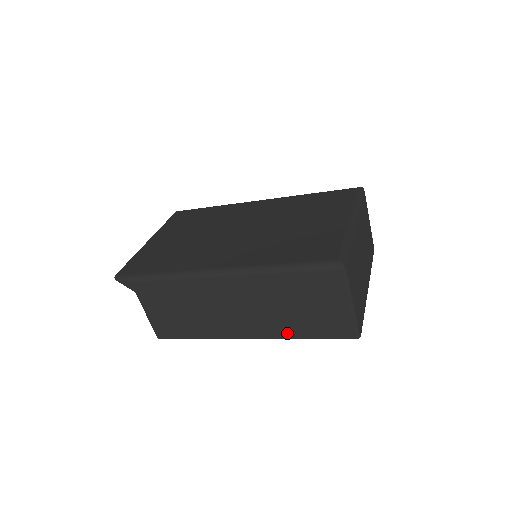
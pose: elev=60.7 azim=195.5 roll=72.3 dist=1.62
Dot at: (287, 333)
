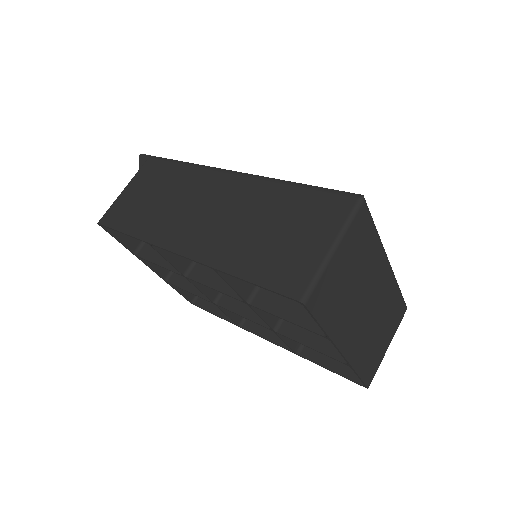
Dot at: (225, 261)
